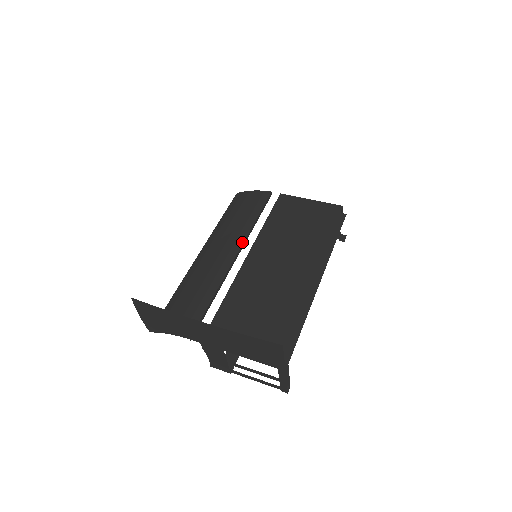
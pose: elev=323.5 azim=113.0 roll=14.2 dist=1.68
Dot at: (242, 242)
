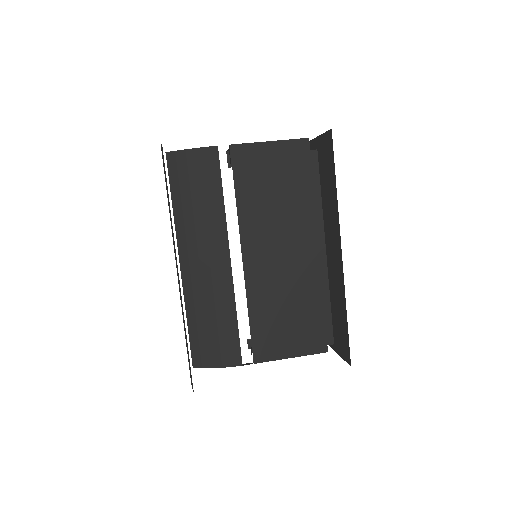
Dot at: (226, 238)
